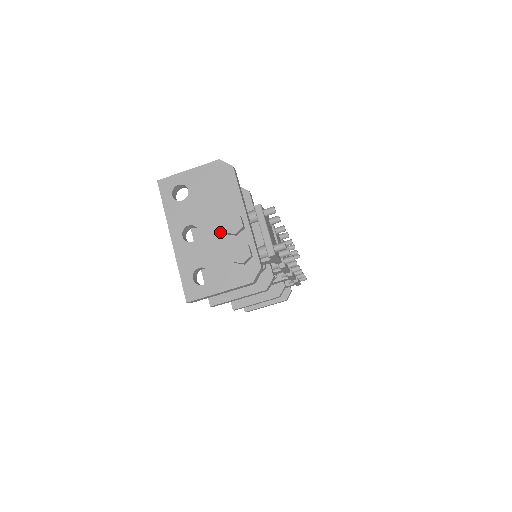
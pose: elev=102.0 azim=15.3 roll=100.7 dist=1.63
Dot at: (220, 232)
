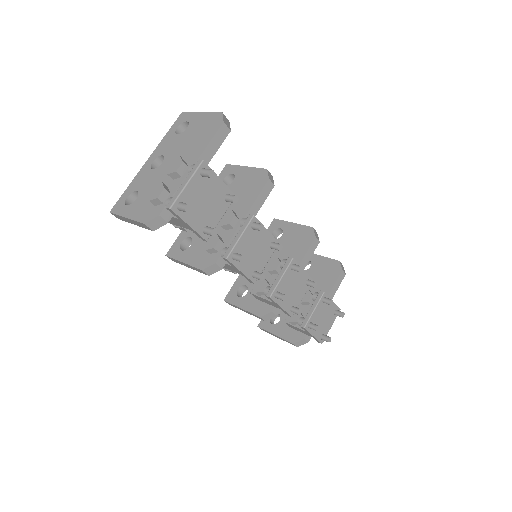
Dot at: occluded
